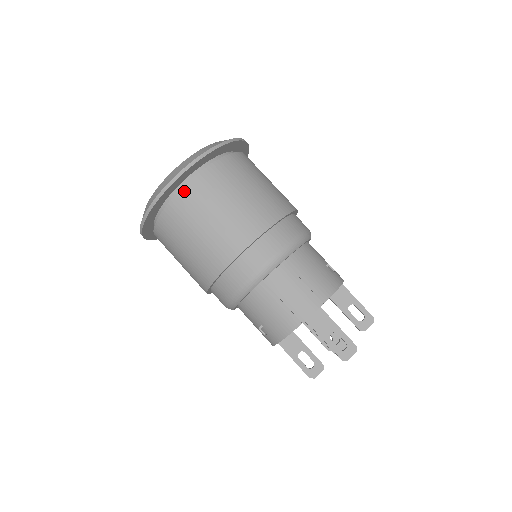
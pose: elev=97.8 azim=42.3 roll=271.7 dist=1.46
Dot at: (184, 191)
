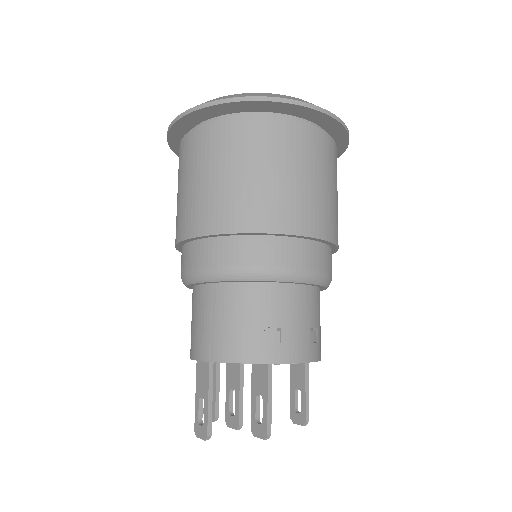
Dot at: (182, 143)
